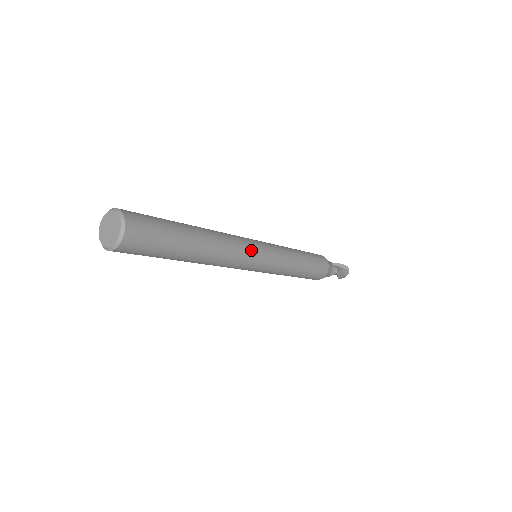
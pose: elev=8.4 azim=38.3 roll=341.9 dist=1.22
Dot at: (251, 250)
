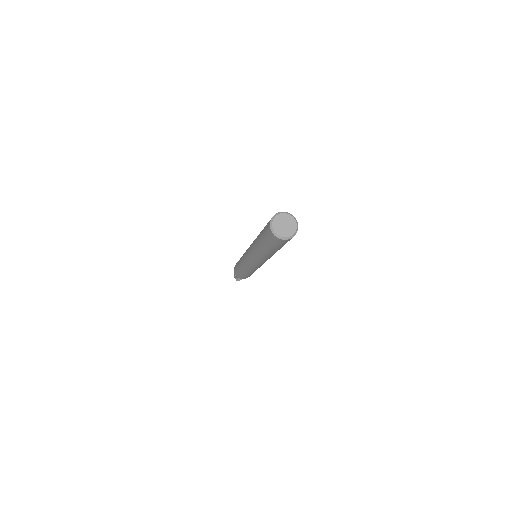
Dot at: occluded
